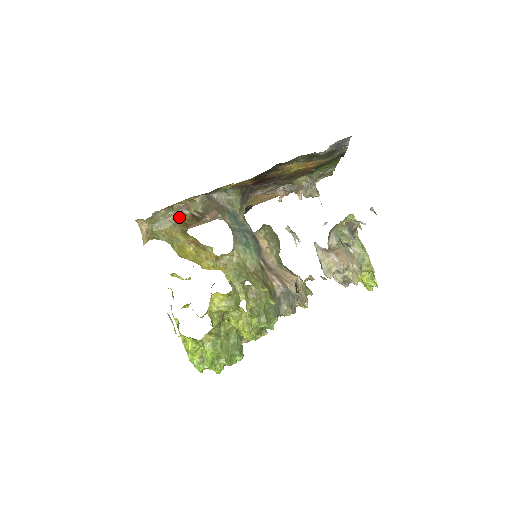
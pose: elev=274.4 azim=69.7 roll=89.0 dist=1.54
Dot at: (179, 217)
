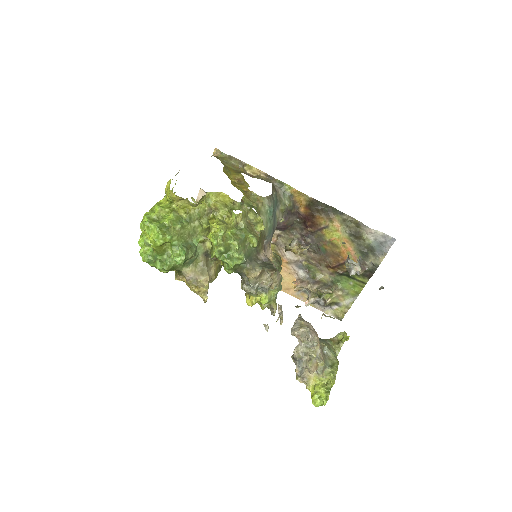
Dot at: (242, 171)
